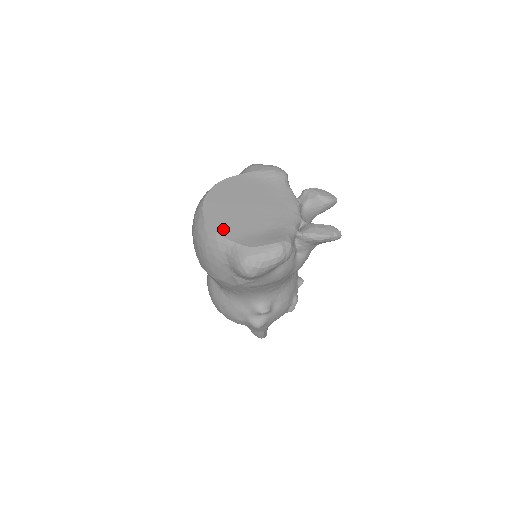
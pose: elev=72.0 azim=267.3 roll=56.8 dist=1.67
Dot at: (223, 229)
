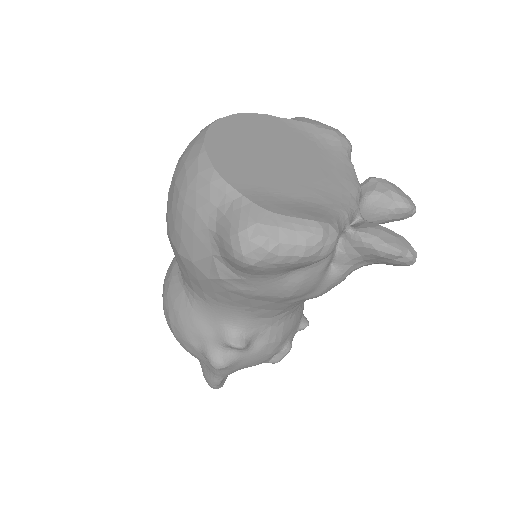
Dot at: (229, 169)
